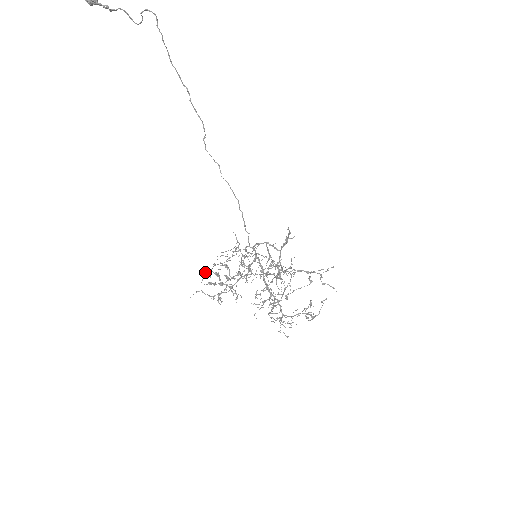
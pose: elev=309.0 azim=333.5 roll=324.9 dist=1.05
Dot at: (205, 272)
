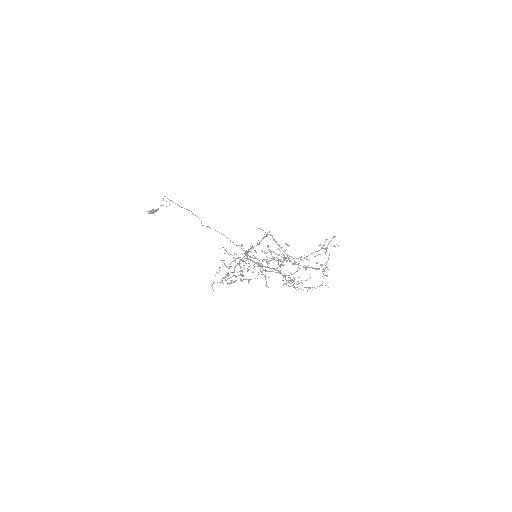
Dot at: (224, 278)
